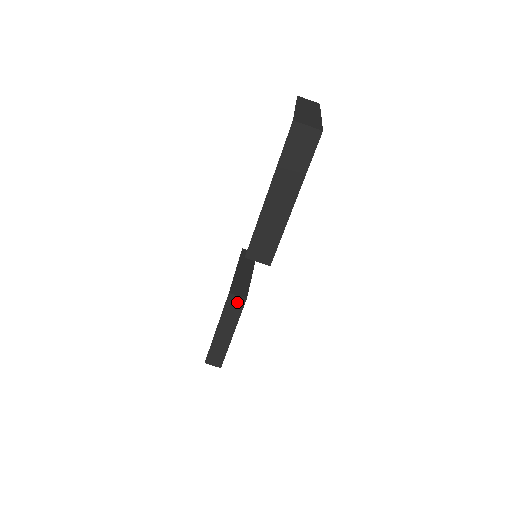
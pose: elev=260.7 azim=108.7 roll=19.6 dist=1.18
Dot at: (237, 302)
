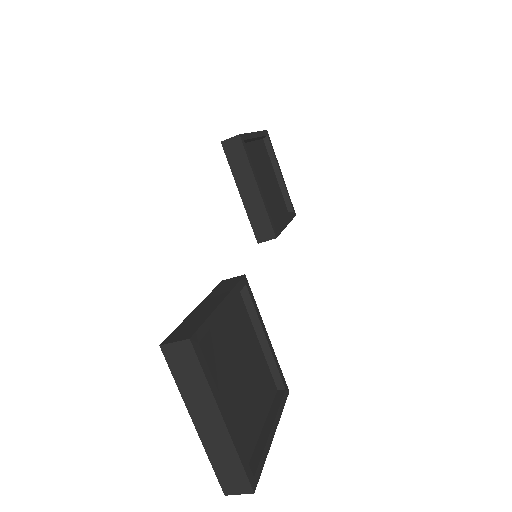
Dot at: occluded
